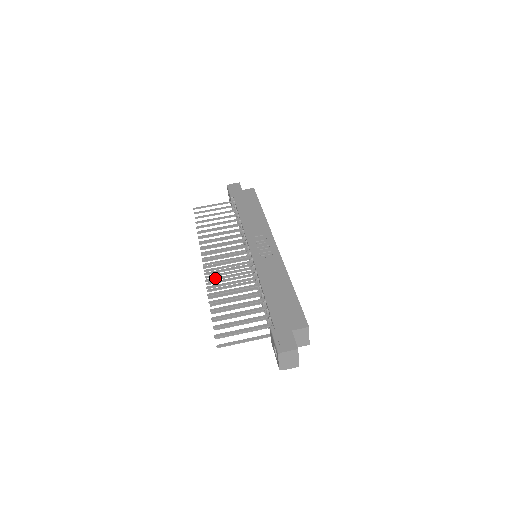
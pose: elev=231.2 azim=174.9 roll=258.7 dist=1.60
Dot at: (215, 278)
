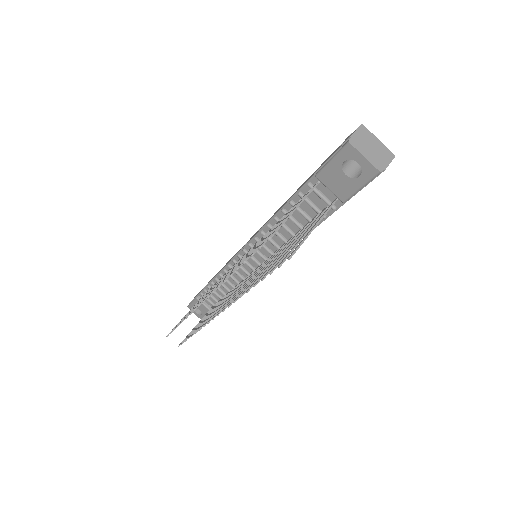
Dot at: (226, 277)
